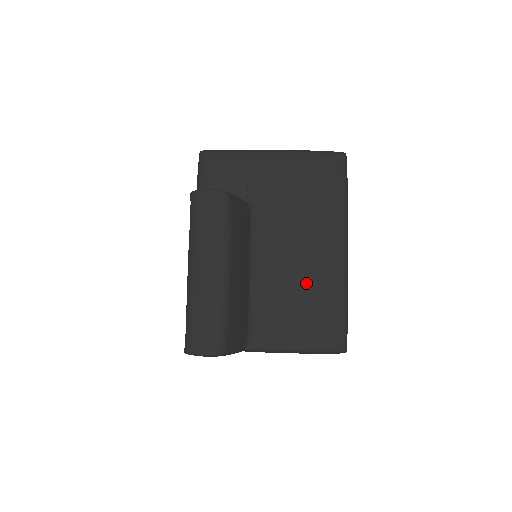
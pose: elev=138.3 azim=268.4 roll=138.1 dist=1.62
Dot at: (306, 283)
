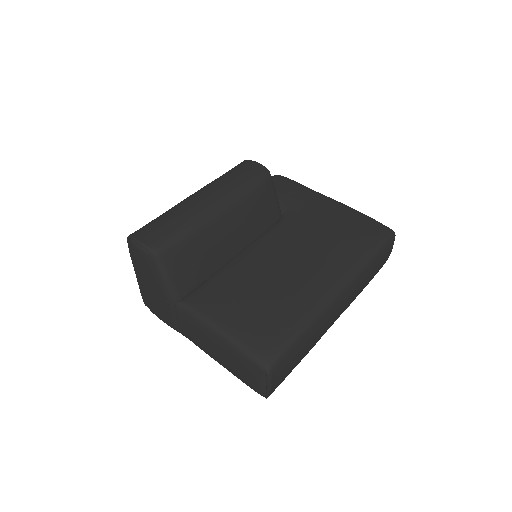
Dot at: (280, 285)
